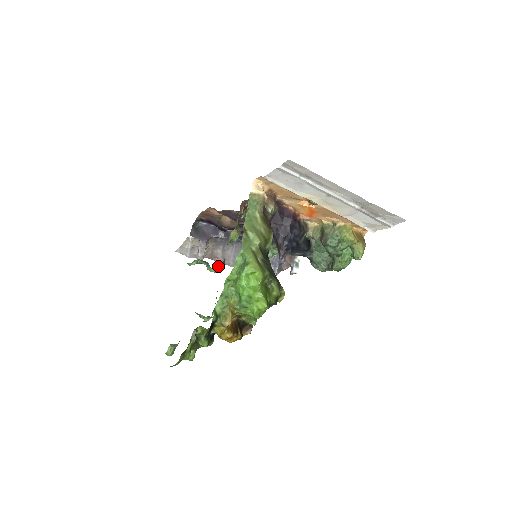
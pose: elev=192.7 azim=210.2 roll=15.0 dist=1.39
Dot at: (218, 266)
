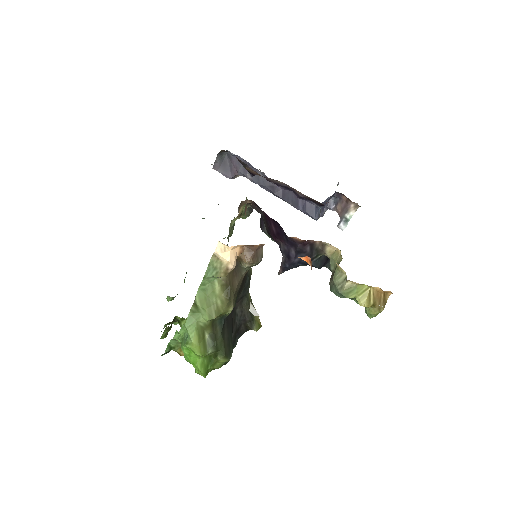
Dot at: occluded
